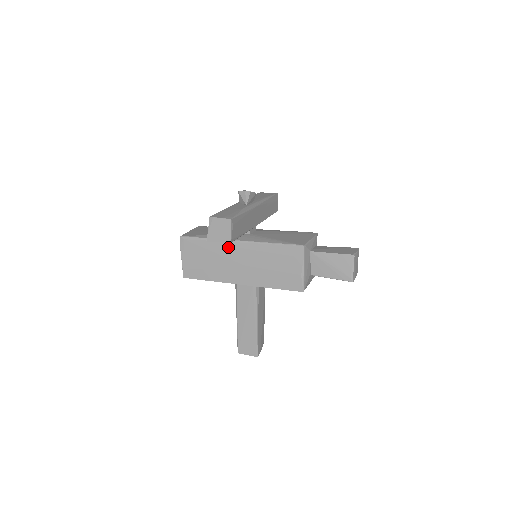
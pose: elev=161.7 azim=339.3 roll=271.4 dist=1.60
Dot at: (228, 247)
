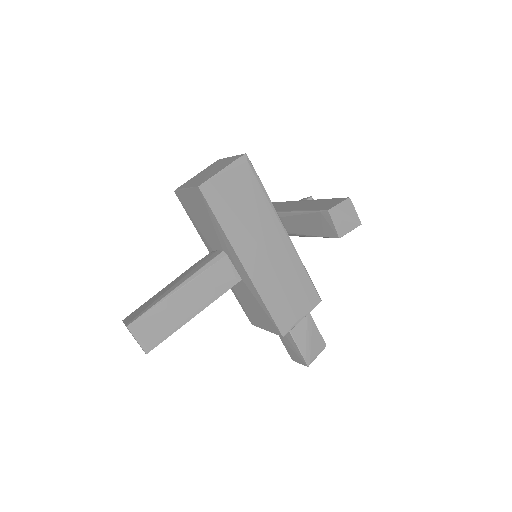
Dot at: (274, 224)
